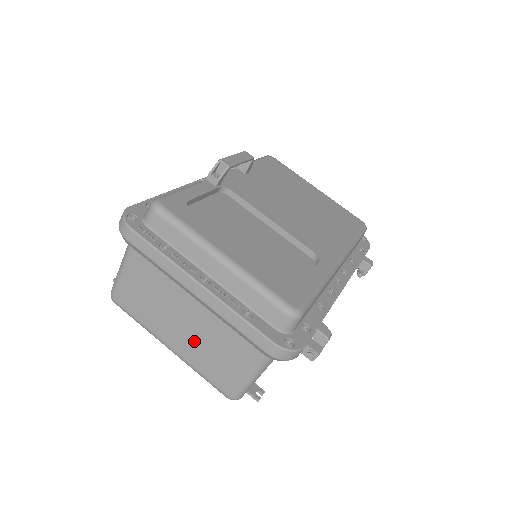
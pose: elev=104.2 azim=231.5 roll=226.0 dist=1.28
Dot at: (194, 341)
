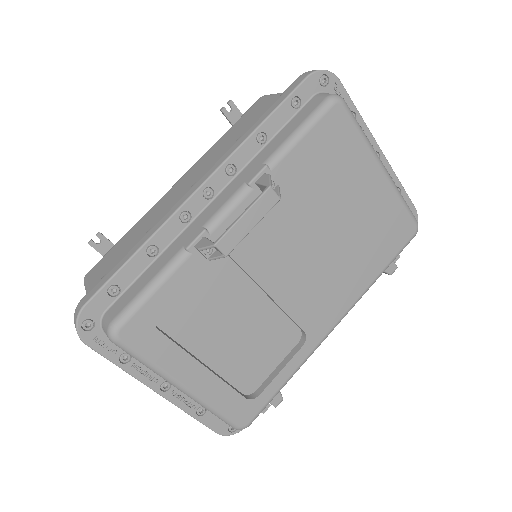
Dot at: occluded
